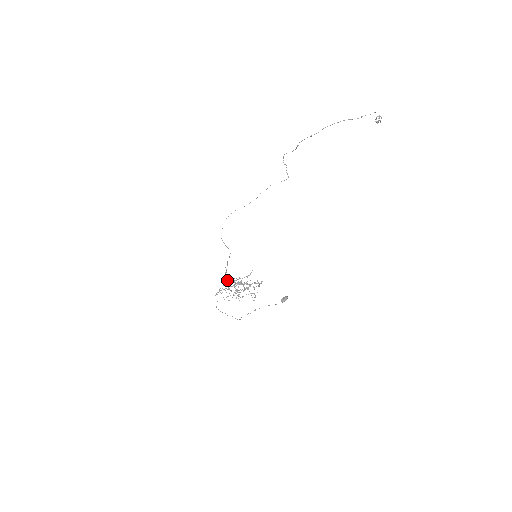
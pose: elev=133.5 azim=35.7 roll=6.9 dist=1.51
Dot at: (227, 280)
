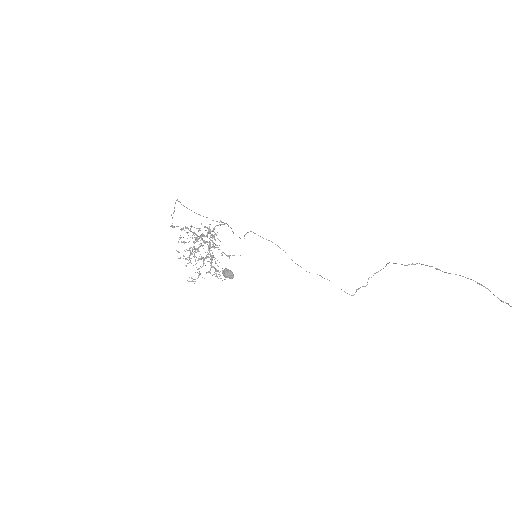
Dot at: (210, 229)
